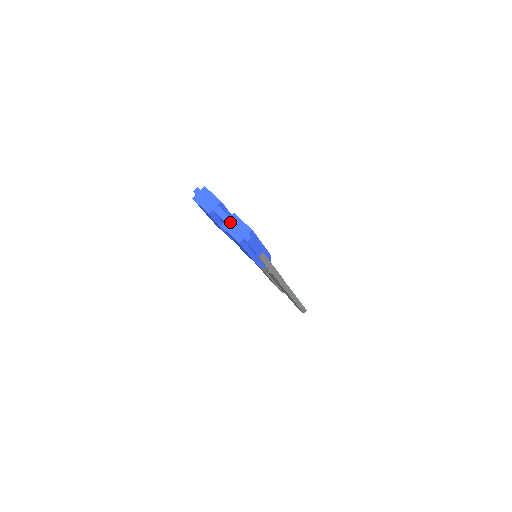
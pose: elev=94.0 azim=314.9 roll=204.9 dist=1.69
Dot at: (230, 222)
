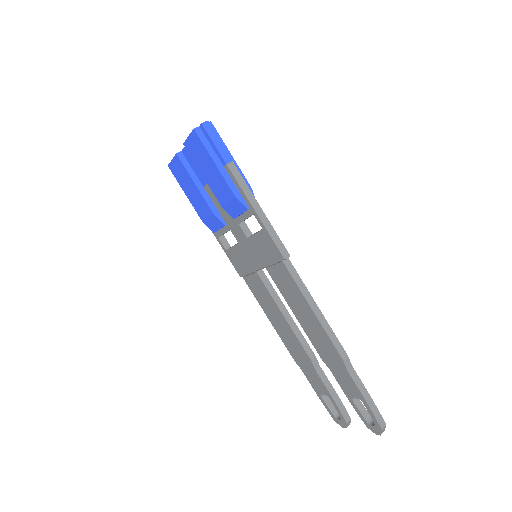
Dot at: occluded
